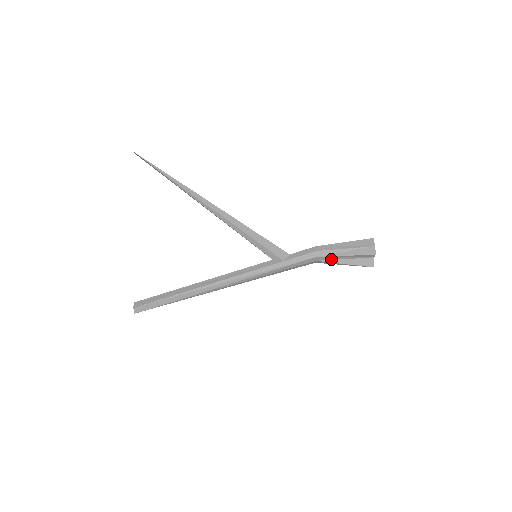
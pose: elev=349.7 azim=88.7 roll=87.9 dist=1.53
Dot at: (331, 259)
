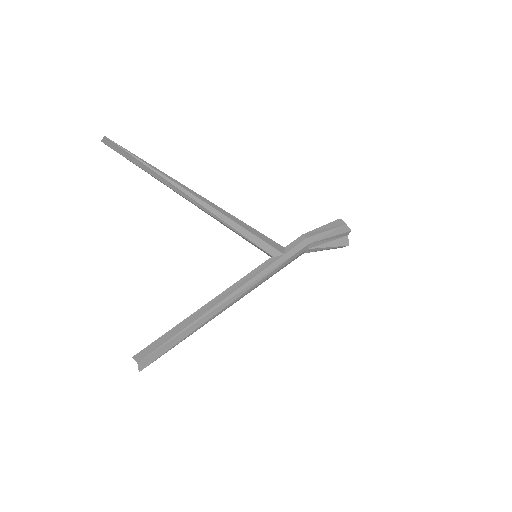
Dot at: (319, 244)
